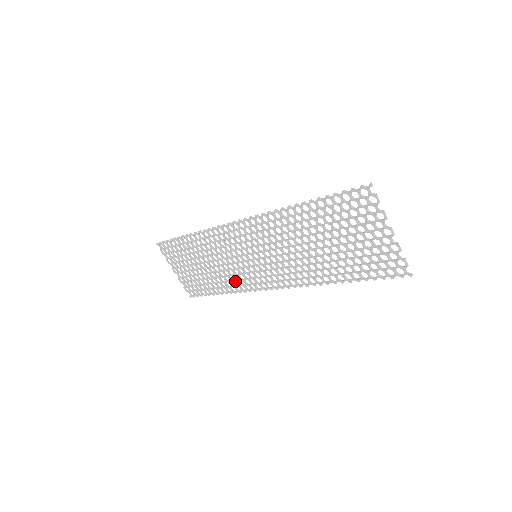
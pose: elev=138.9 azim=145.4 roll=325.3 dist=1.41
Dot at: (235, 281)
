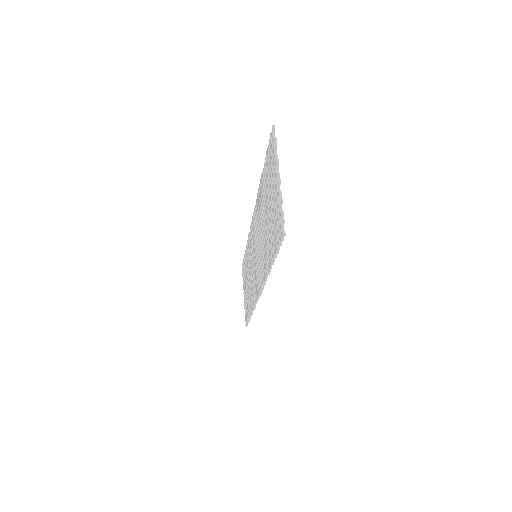
Dot at: occluded
